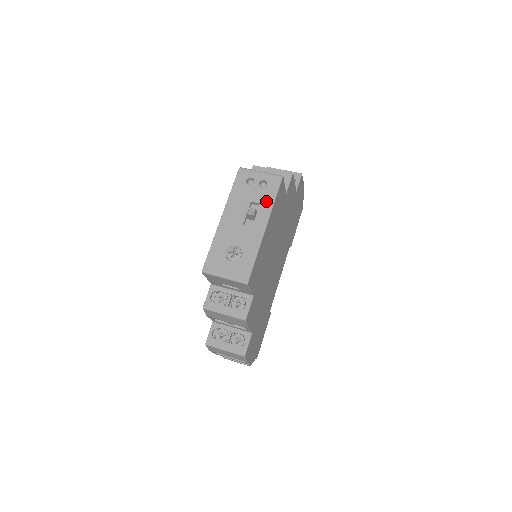
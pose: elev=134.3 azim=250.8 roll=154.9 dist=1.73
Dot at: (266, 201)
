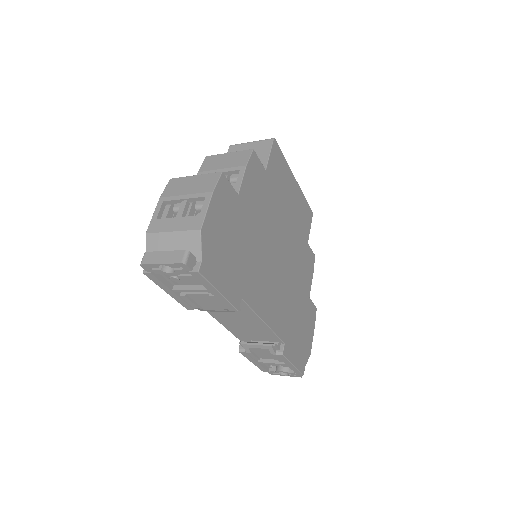
Dot at: occluded
